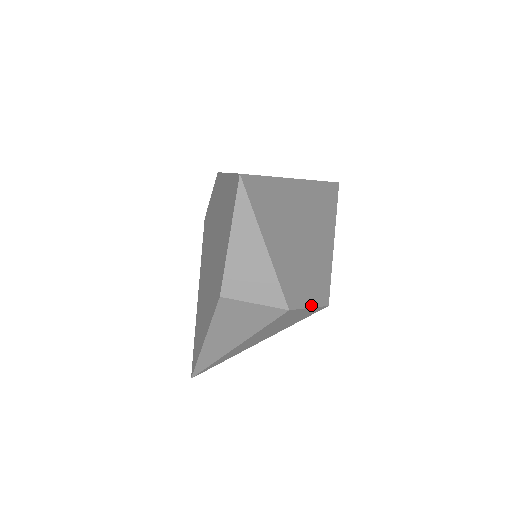
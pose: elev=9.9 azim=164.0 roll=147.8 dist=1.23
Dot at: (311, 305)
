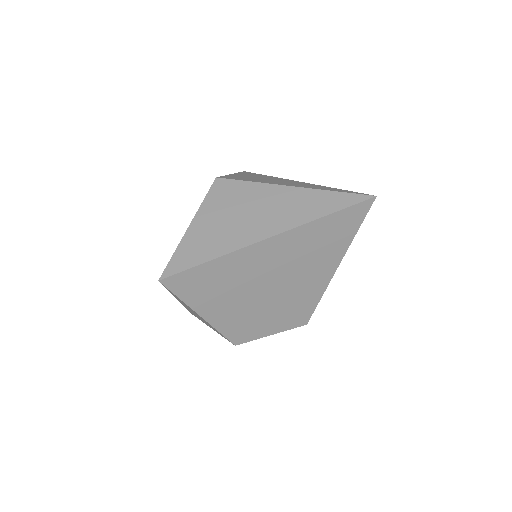
Dot at: (273, 333)
